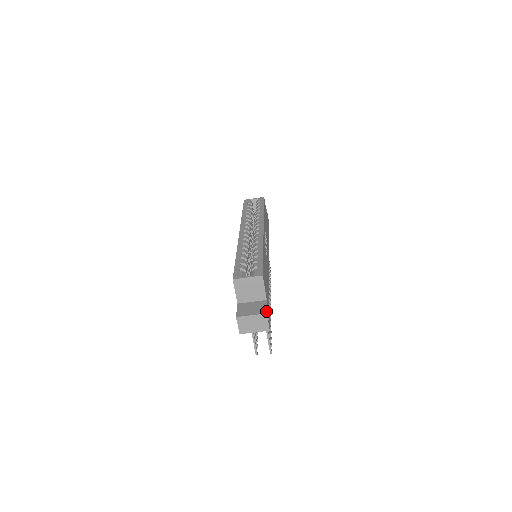
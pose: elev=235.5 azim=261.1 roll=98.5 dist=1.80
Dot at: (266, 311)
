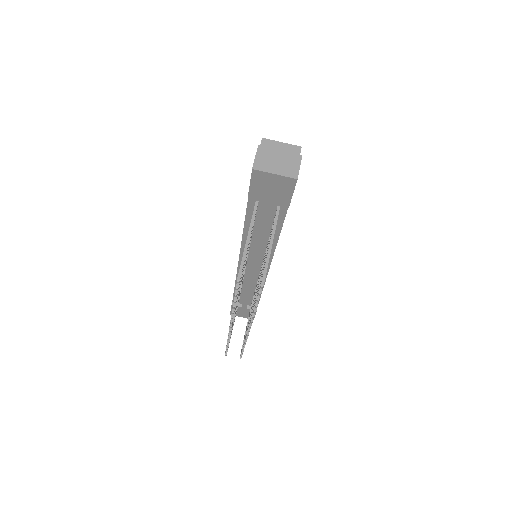
Dot at: (300, 158)
